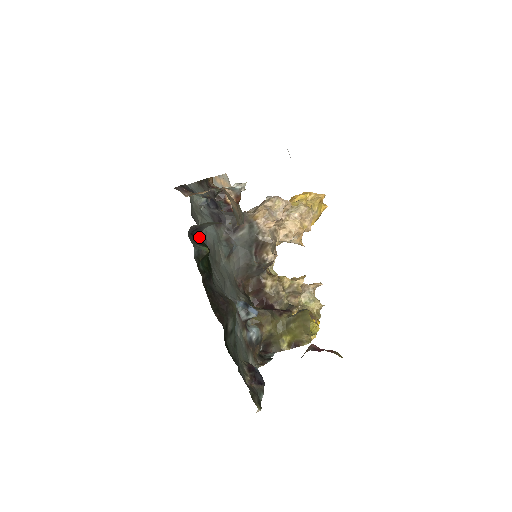
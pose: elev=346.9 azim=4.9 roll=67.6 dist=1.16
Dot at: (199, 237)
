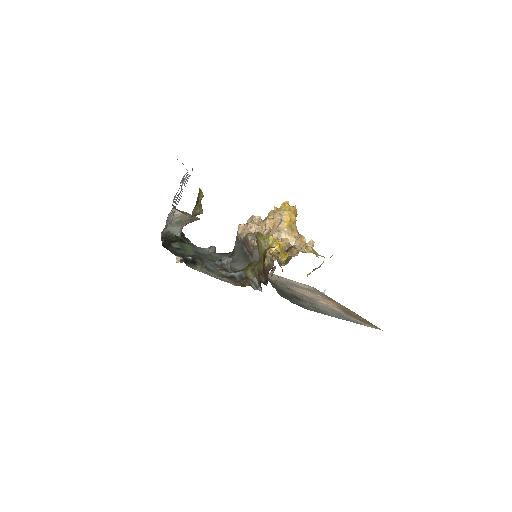
Dot at: occluded
